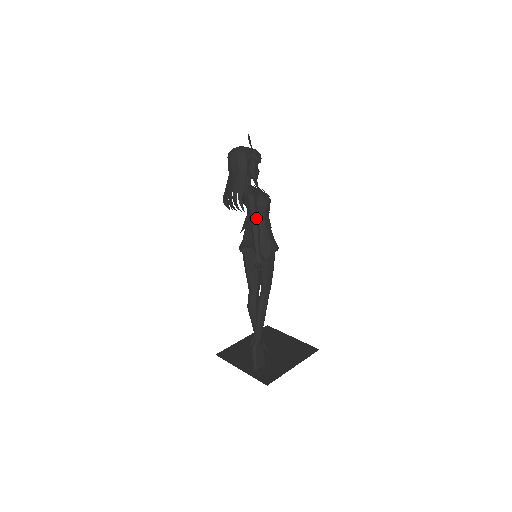
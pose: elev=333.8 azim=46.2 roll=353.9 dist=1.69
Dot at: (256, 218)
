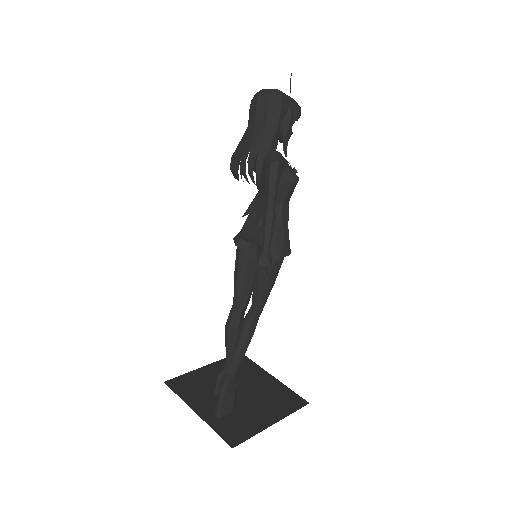
Dot at: (274, 199)
